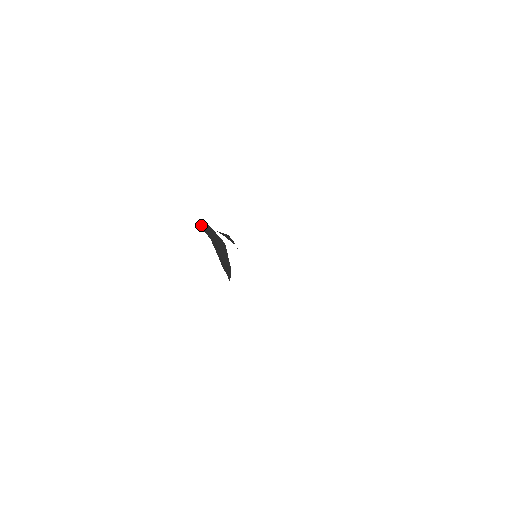
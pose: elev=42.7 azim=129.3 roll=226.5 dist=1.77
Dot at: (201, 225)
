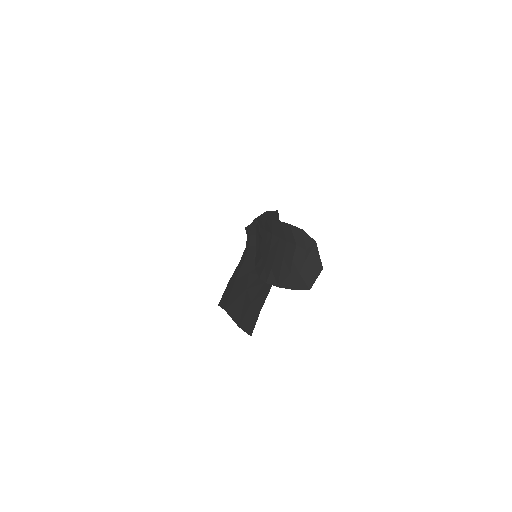
Dot at: (297, 228)
